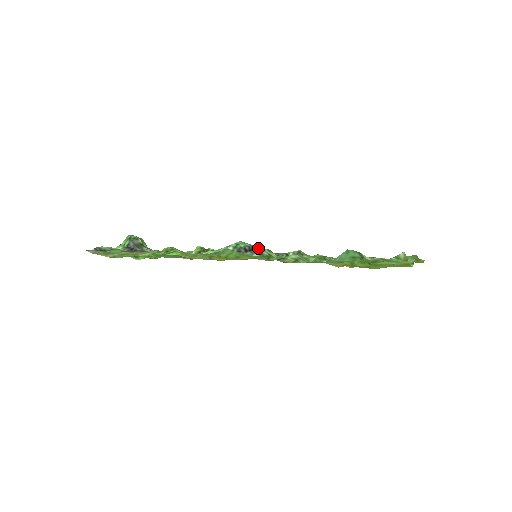
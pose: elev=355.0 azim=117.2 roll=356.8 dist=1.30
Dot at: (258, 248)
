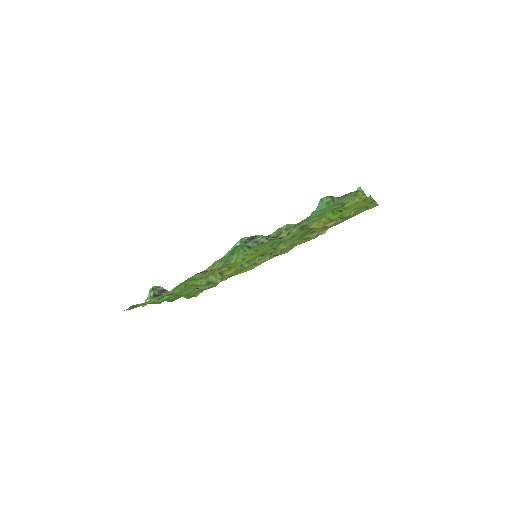
Dot at: (258, 235)
